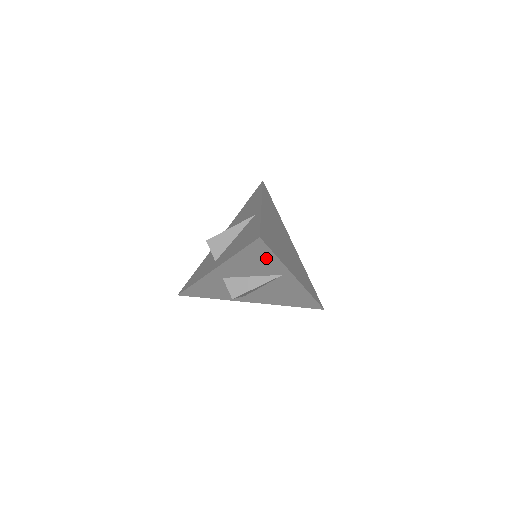
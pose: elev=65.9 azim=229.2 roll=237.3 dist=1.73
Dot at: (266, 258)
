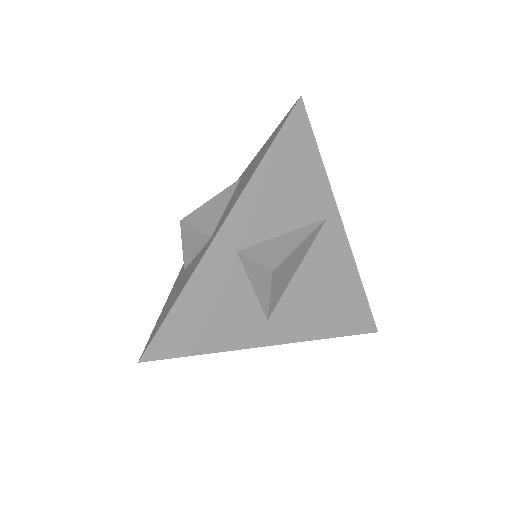
Dot at: (306, 164)
